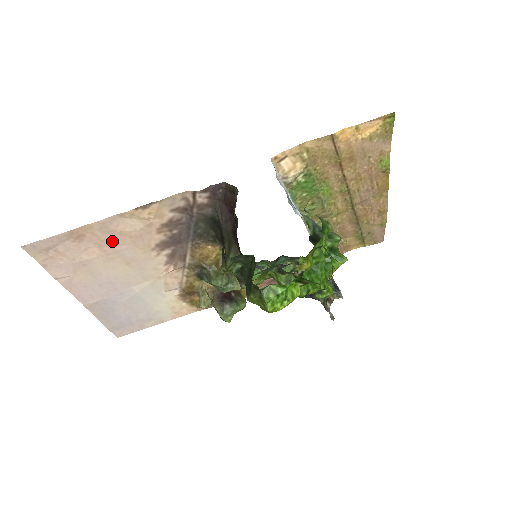
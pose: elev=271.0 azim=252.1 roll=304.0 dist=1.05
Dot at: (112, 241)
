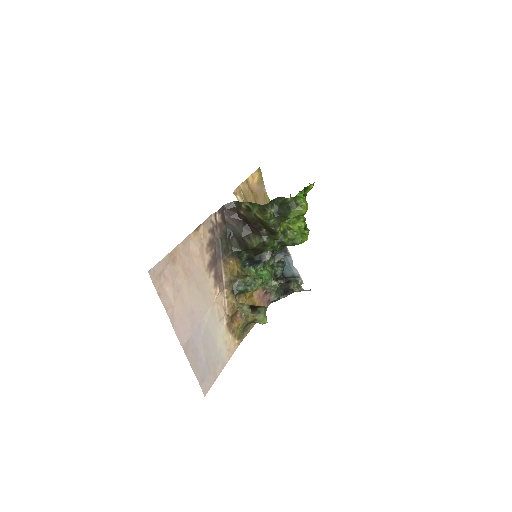
Dot at: (188, 263)
